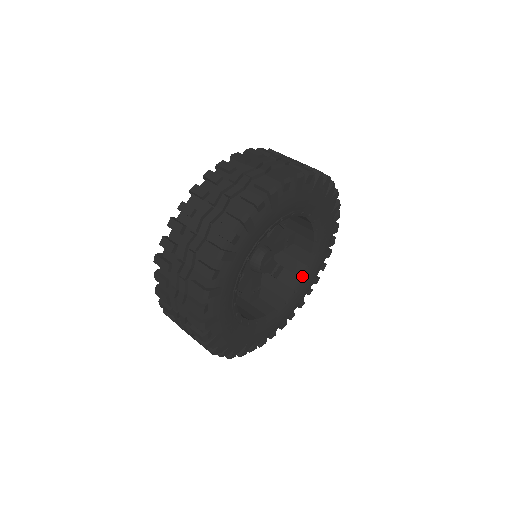
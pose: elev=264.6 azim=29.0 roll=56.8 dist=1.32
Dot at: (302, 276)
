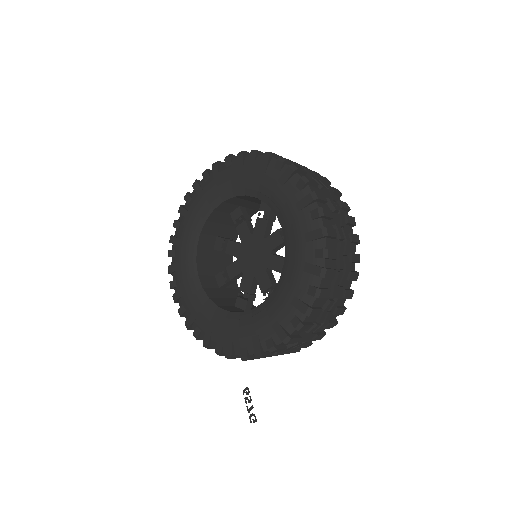
Dot at: occluded
